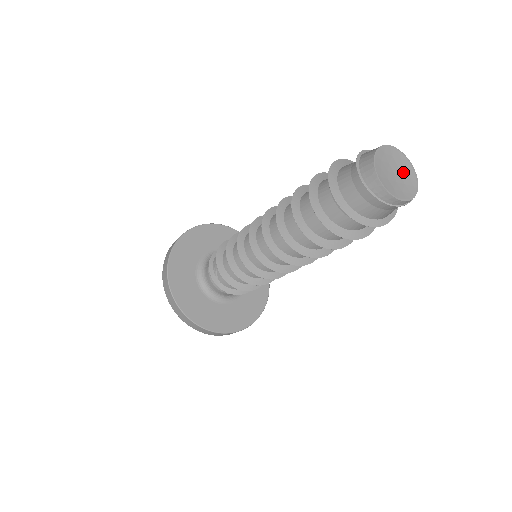
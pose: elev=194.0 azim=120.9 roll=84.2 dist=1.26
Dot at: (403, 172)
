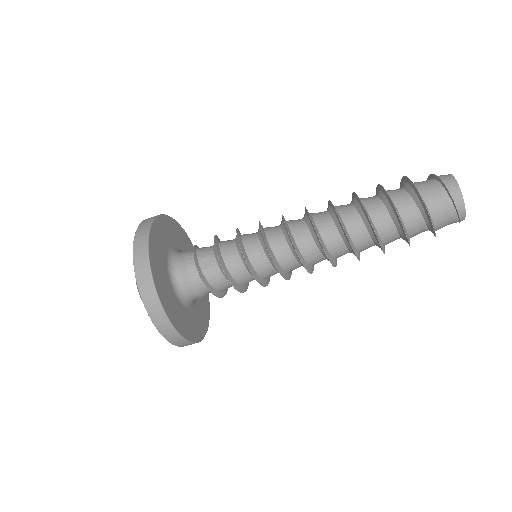
Dot at: occluded
